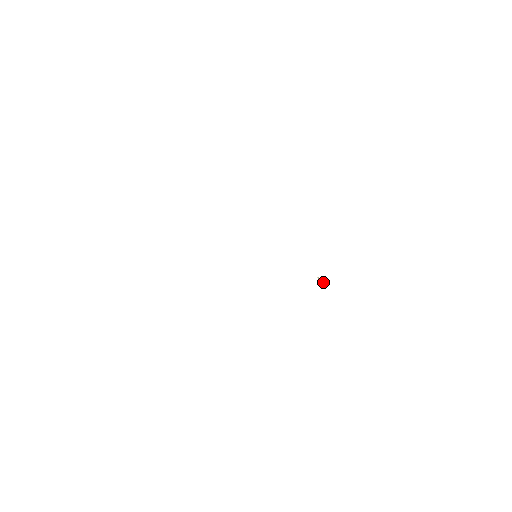
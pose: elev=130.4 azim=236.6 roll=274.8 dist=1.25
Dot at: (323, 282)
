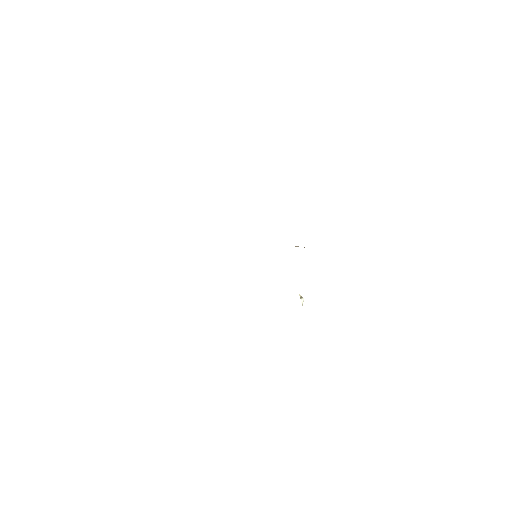
Dot at: (302, 303)
